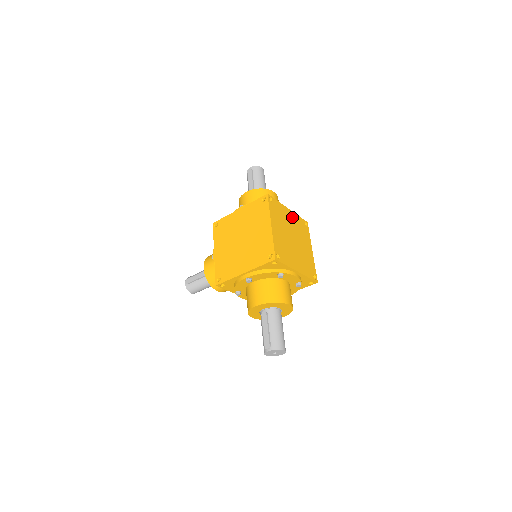
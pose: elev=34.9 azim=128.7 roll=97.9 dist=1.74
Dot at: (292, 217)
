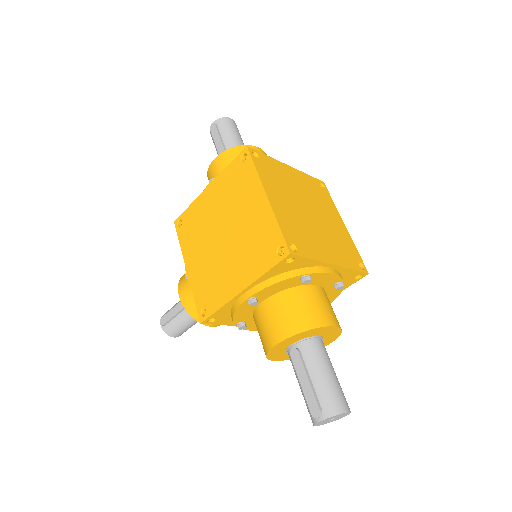
Dot at: (298, 177)
